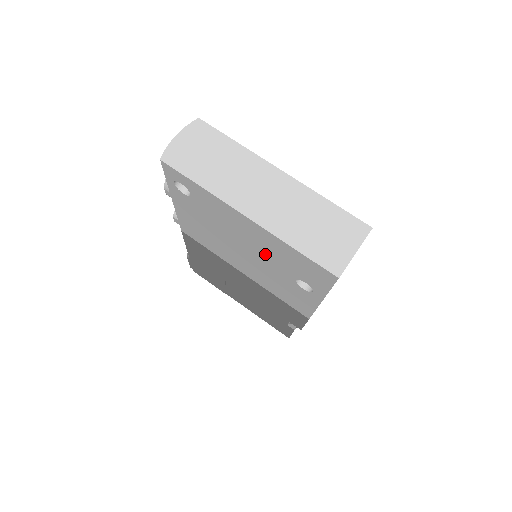
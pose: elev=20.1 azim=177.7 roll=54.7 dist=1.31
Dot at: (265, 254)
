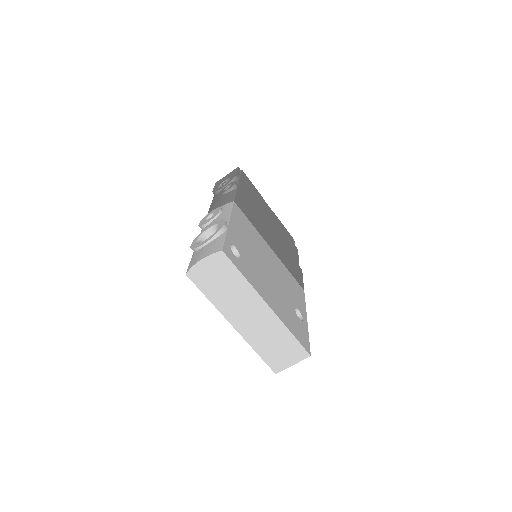
Dot at: occluded
